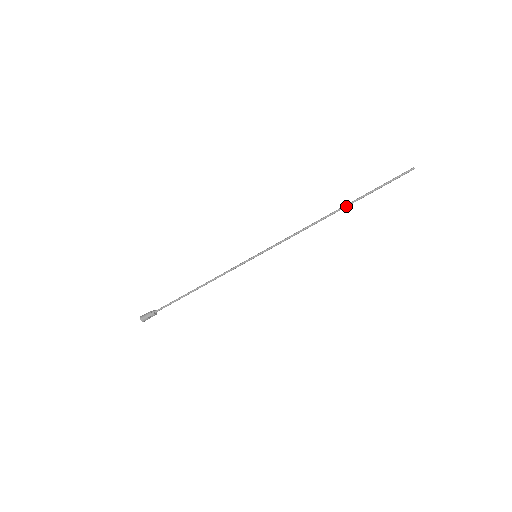
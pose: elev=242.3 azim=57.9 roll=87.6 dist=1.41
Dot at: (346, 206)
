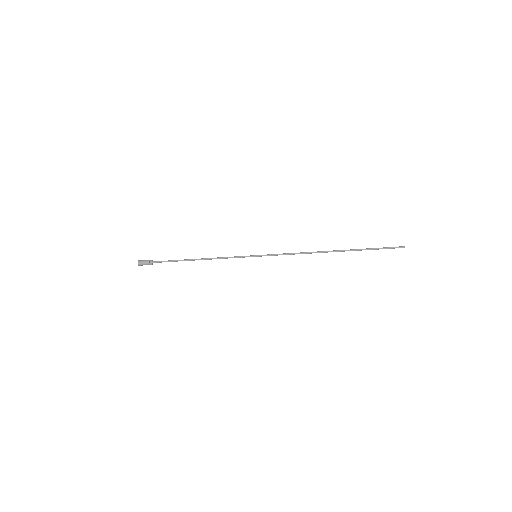
Dot at: (343, 251)
